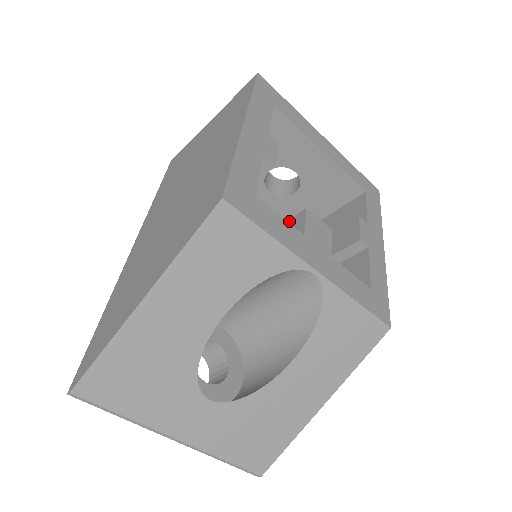
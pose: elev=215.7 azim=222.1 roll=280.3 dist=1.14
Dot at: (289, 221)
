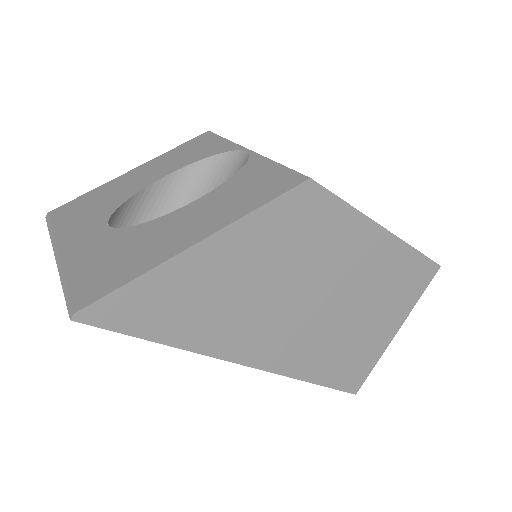
Dot at: occluded
